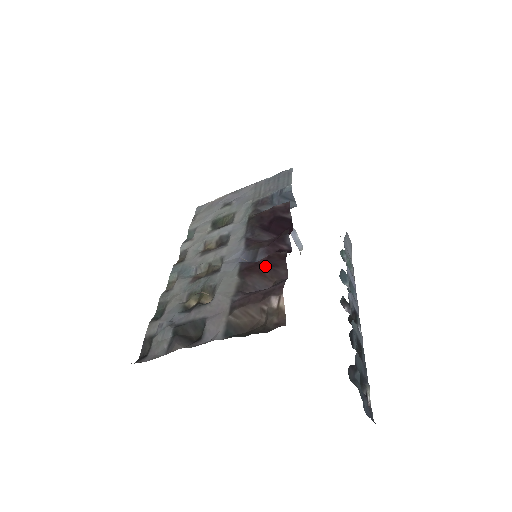
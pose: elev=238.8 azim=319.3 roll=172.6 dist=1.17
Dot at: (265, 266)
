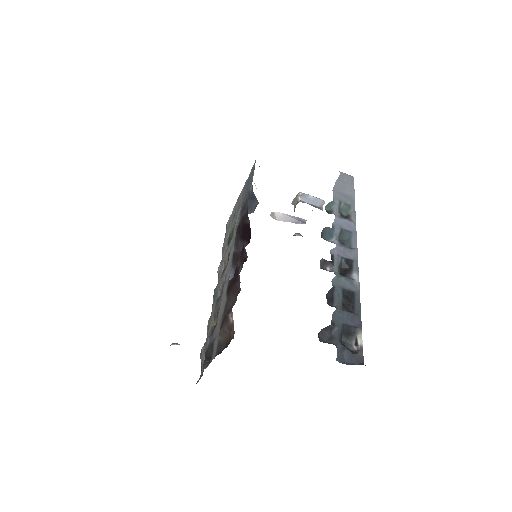
Dot at: (233, 283)
